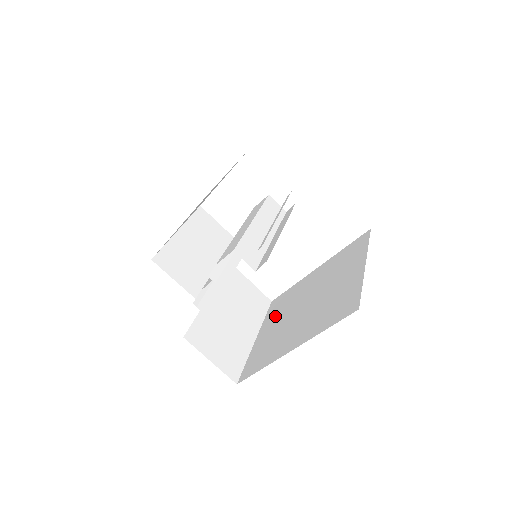
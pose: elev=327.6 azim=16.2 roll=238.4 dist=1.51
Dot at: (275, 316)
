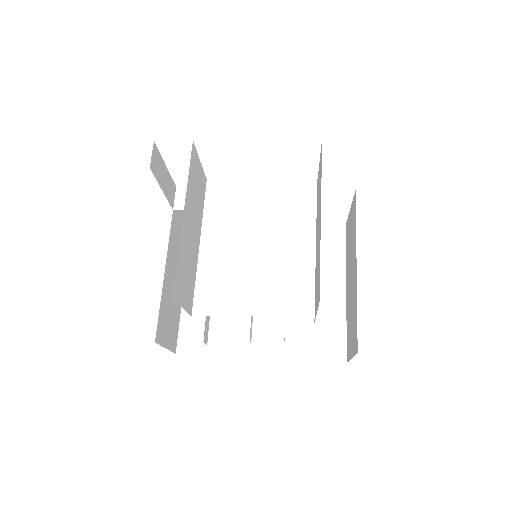
Dot at: occluded
